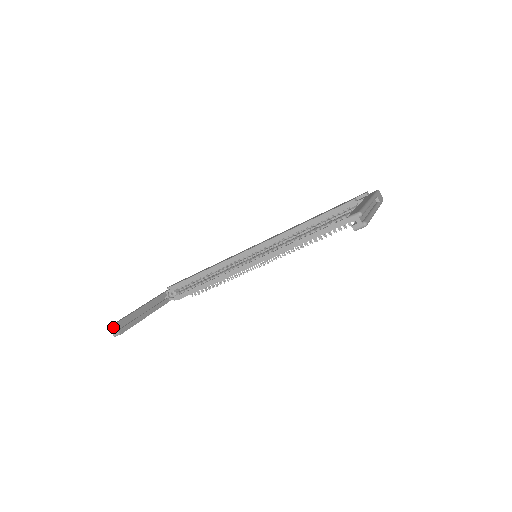
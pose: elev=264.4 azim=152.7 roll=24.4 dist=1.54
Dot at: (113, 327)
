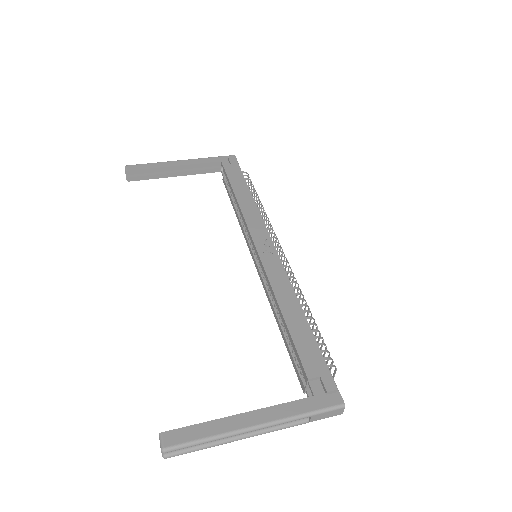
Dot at: (125, 171)
